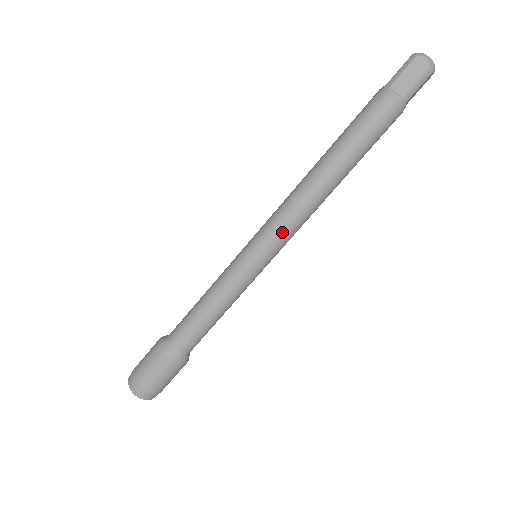
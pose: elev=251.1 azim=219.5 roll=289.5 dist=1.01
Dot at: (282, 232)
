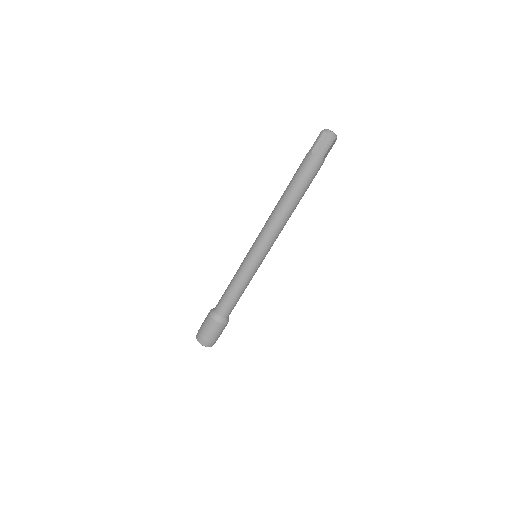
Dot at: (266, 241)
